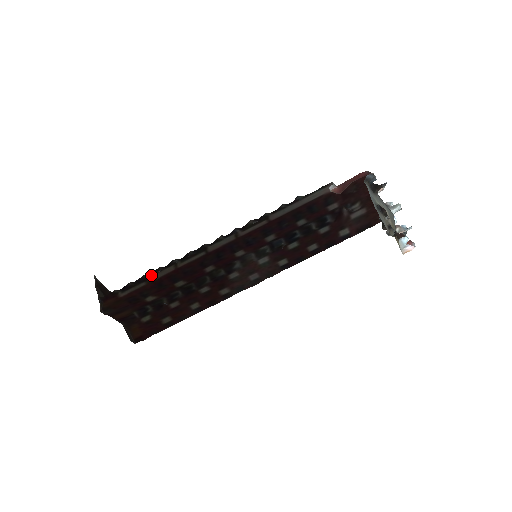
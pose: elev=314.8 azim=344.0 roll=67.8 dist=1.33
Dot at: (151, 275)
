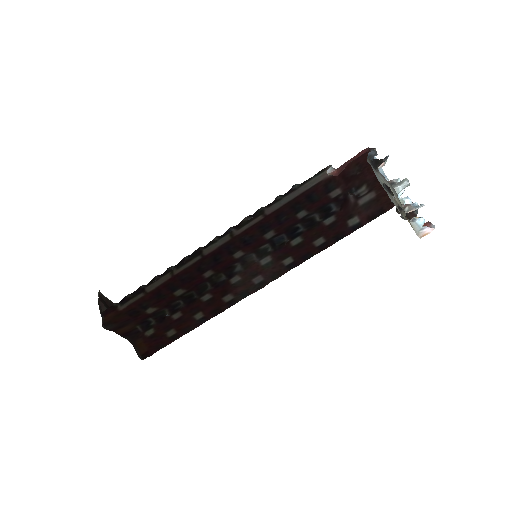
Dot at: (148, 285)
